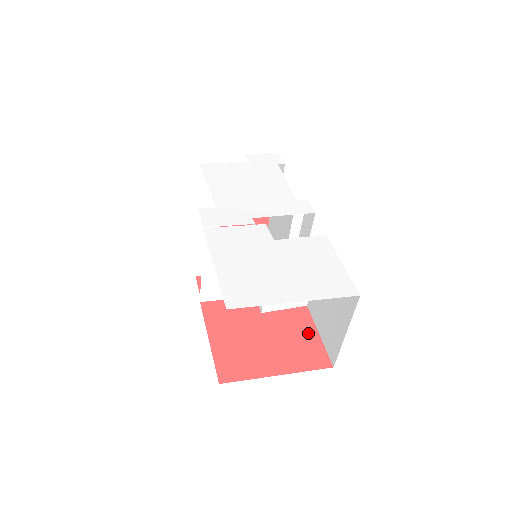
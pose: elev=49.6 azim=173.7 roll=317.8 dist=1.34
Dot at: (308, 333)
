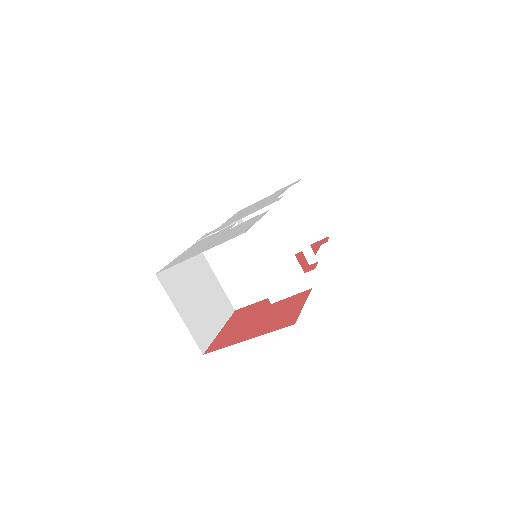
Dot at: (295, 306)
